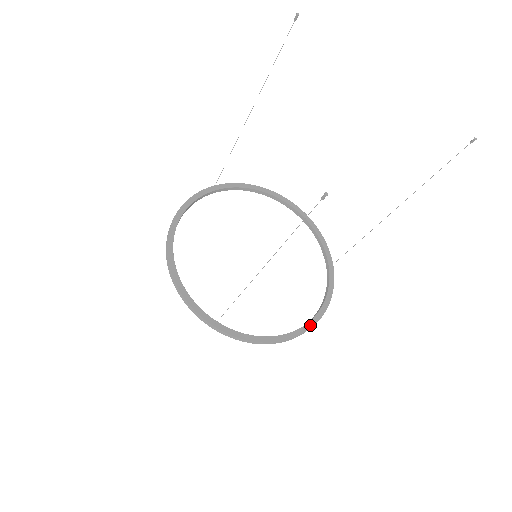
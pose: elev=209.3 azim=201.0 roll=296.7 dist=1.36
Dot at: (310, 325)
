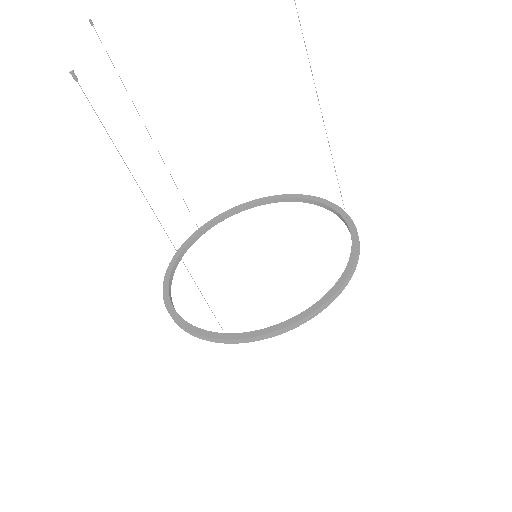
Dot at: (341, 281)
